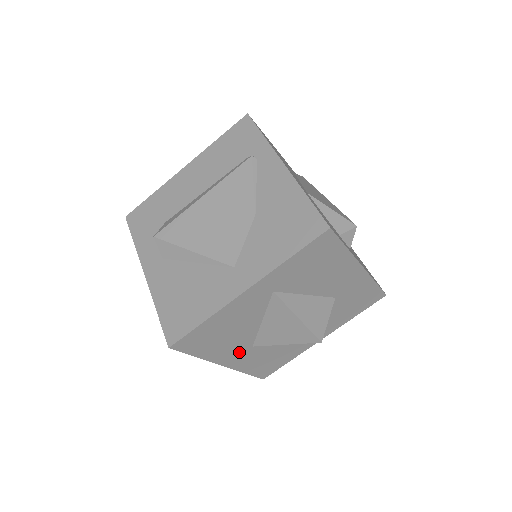
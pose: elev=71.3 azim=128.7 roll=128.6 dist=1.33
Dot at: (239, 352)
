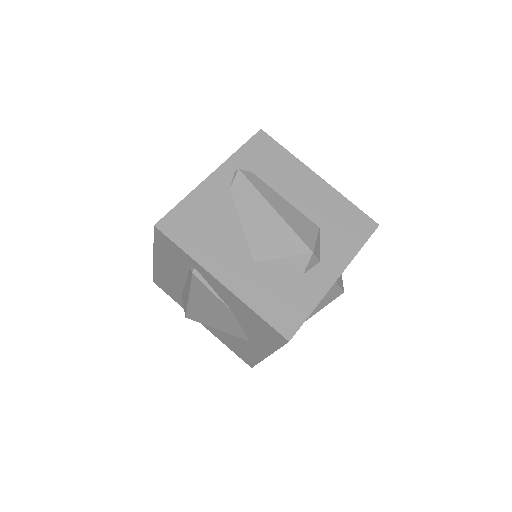
Dot at: occluded
